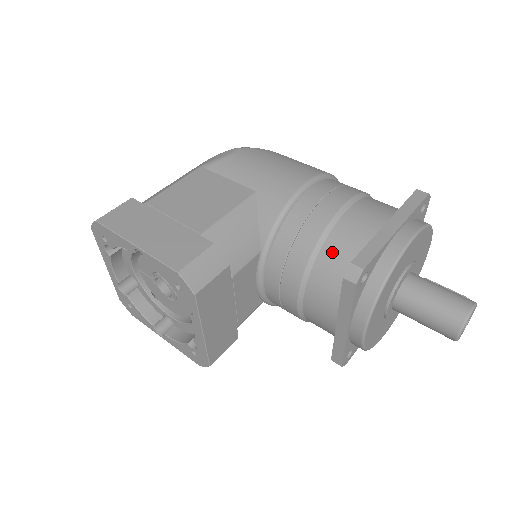
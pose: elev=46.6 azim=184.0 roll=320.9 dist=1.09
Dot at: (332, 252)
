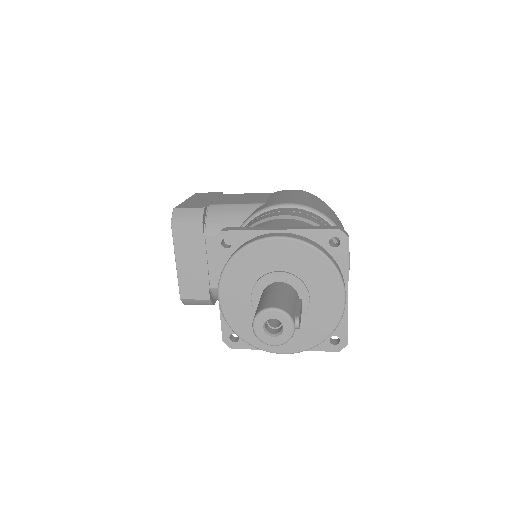
Dot at: occluded
